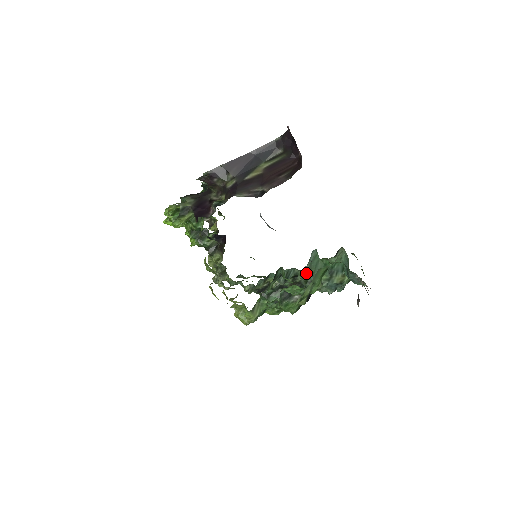
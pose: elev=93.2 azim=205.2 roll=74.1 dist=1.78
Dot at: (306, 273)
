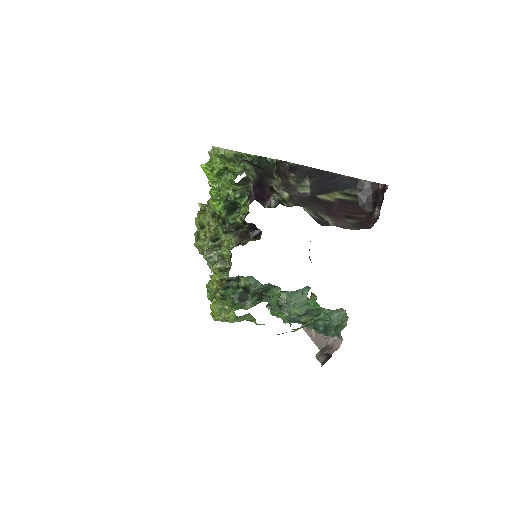
Dot at: occluded
